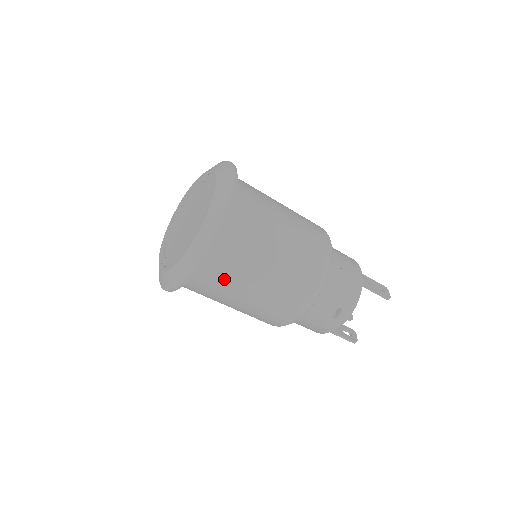
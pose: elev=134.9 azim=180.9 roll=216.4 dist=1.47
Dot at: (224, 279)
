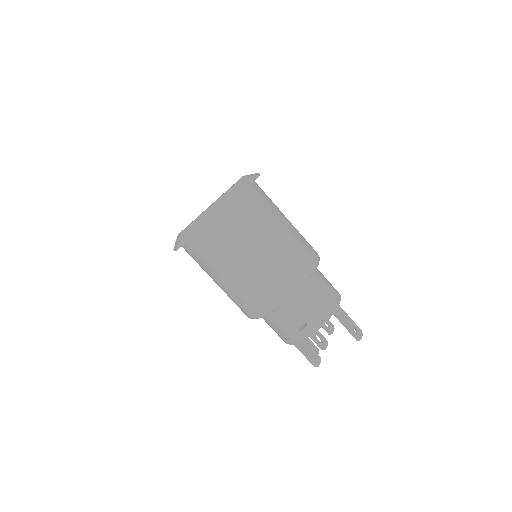
Dot at: (214, 253)
